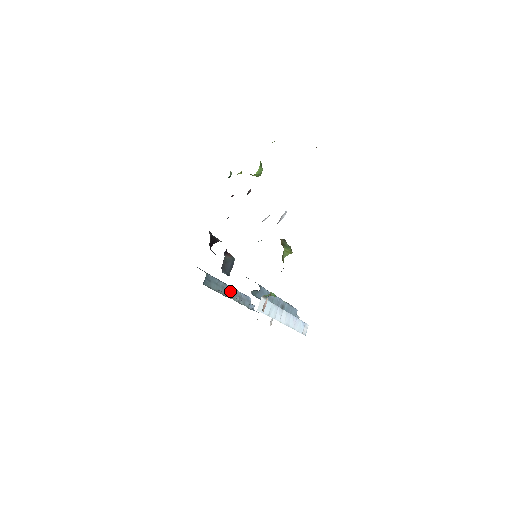
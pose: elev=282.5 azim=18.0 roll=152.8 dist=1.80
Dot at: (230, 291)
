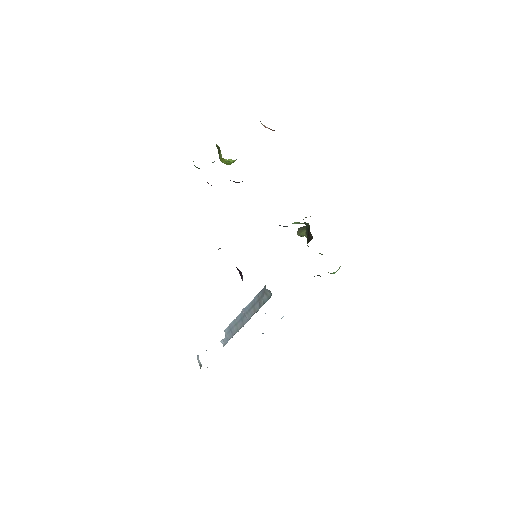
Dot at: occluded
